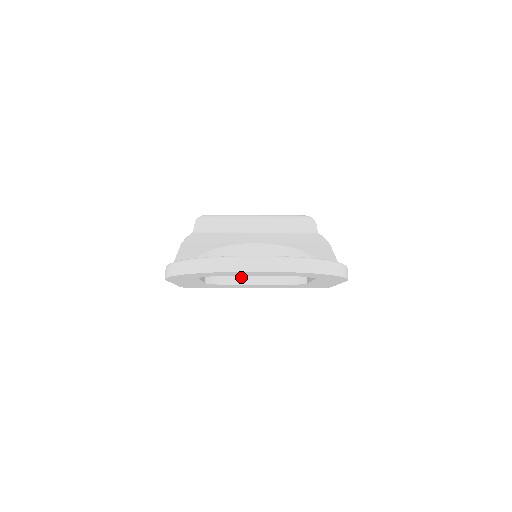
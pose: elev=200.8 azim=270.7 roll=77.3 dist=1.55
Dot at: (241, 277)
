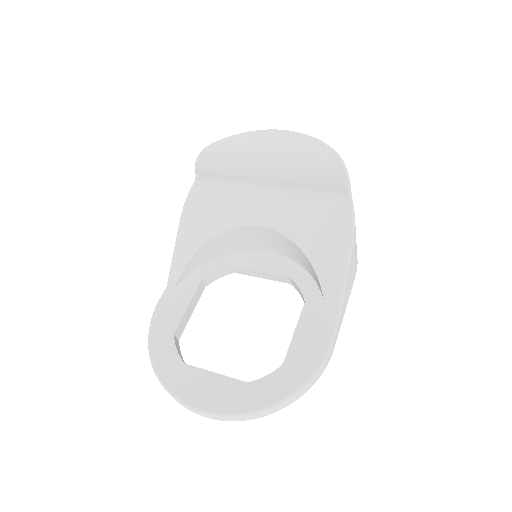
Dot at: (245, 270)
